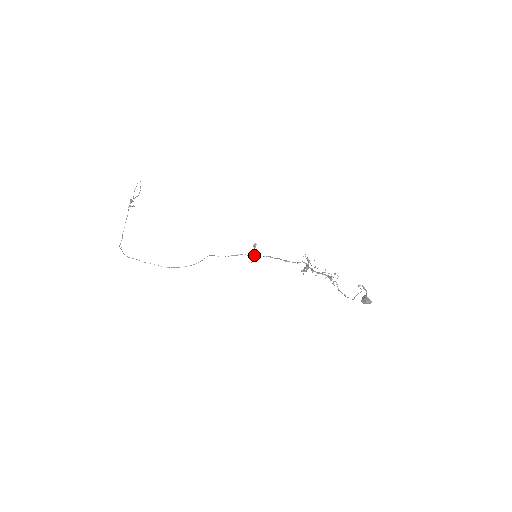
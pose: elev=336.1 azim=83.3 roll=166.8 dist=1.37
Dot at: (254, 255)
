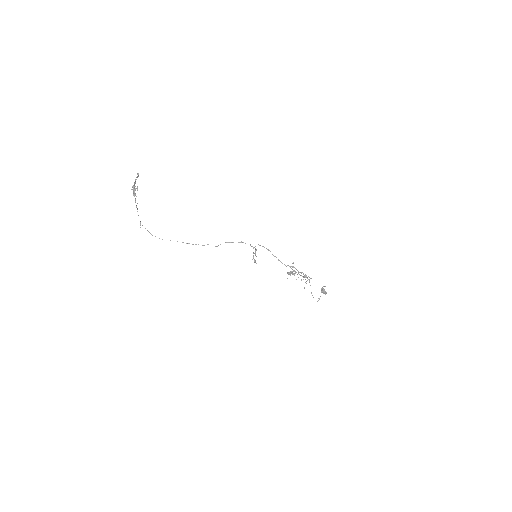
Dot at: (254, 261)
